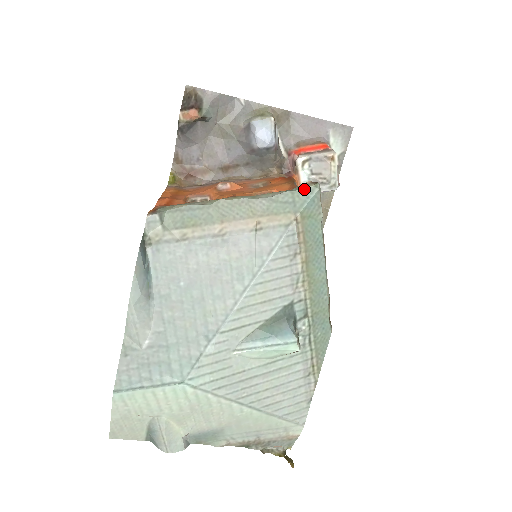
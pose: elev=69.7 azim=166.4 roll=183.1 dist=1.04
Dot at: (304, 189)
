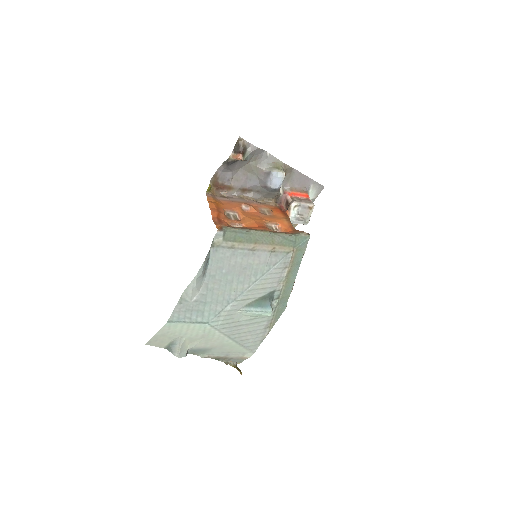
Dot at: (302, 236)
